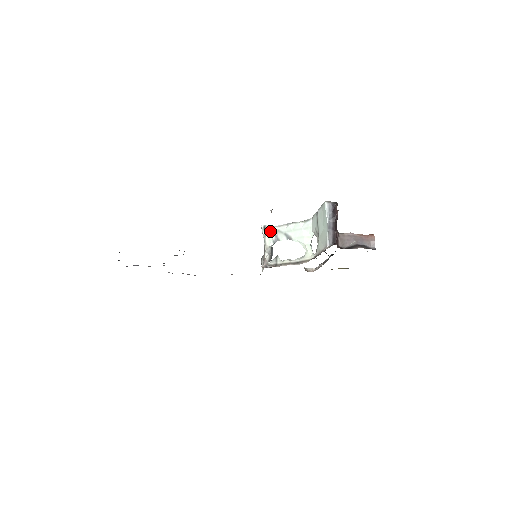
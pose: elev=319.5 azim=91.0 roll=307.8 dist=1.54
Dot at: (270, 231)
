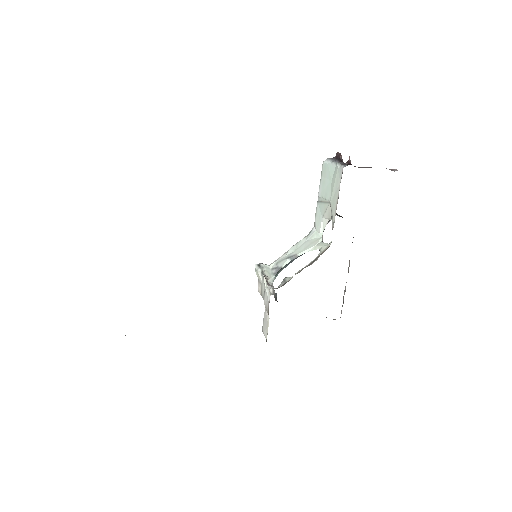
Dot at: (267, 267)
